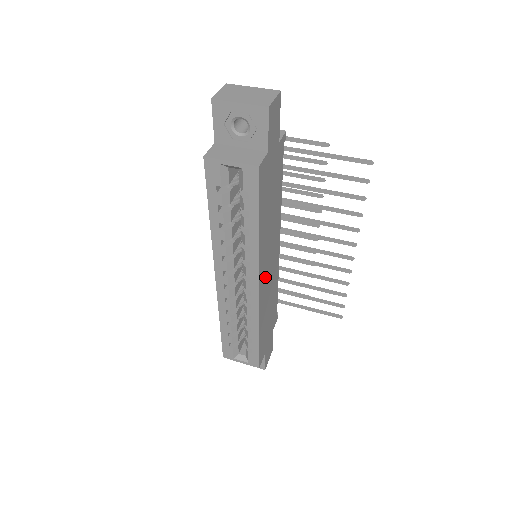
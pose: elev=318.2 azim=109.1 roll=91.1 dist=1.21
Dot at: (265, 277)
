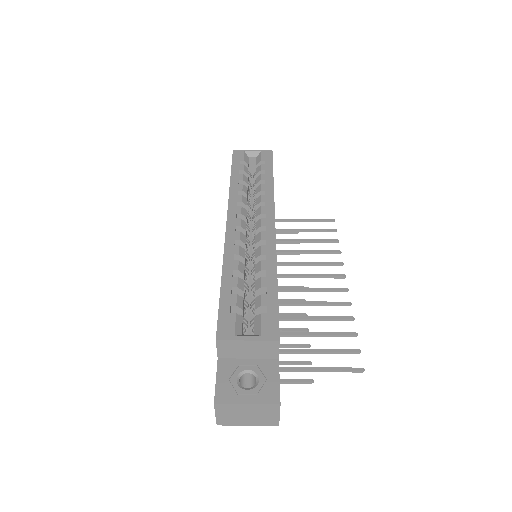
Dot at: occluded
